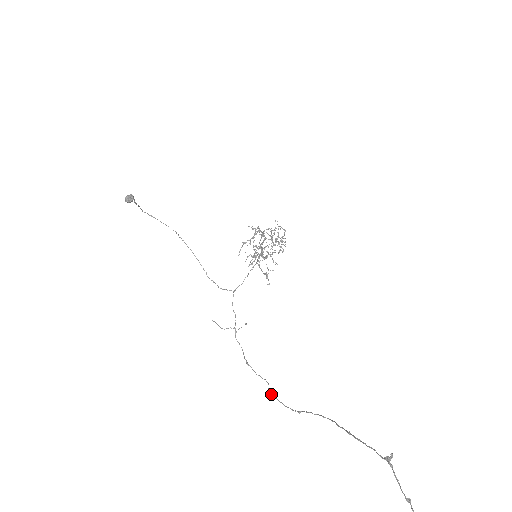
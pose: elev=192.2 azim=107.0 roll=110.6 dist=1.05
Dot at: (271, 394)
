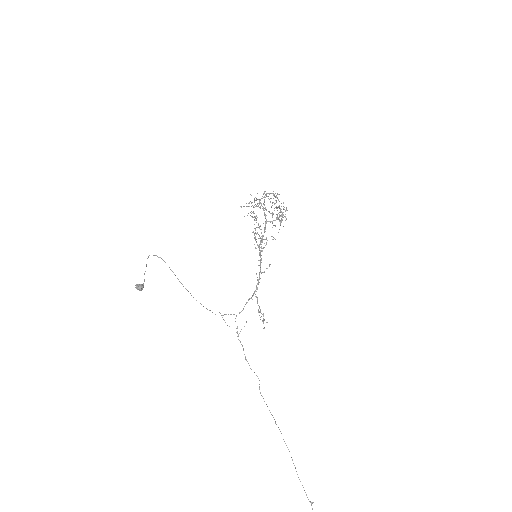
Dot at: occluded
